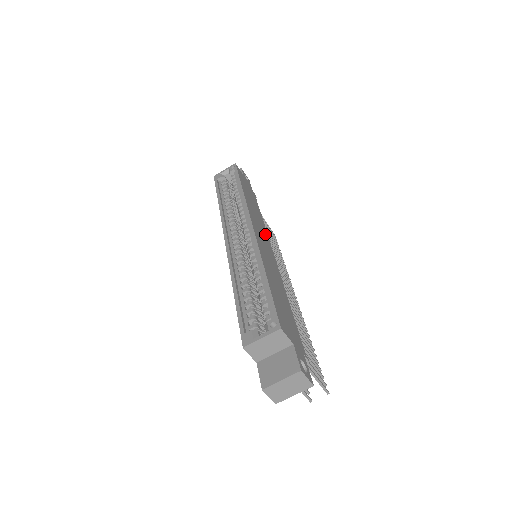
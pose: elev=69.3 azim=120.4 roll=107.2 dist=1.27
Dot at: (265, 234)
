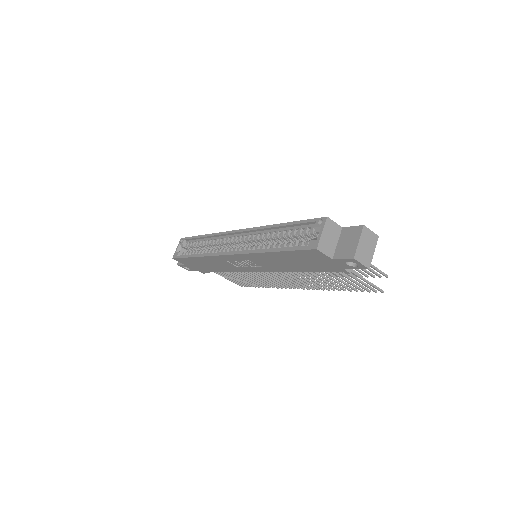
Dot at: occluded
